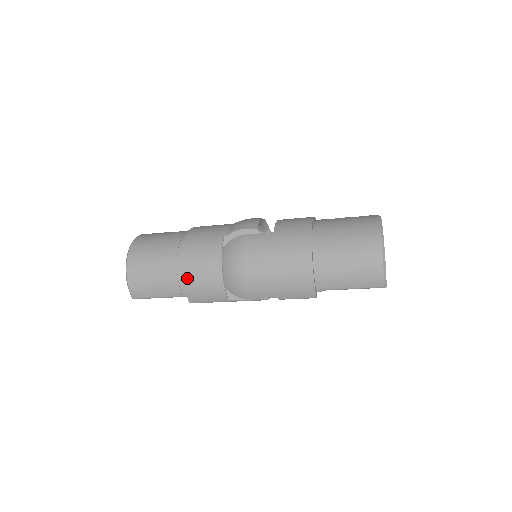
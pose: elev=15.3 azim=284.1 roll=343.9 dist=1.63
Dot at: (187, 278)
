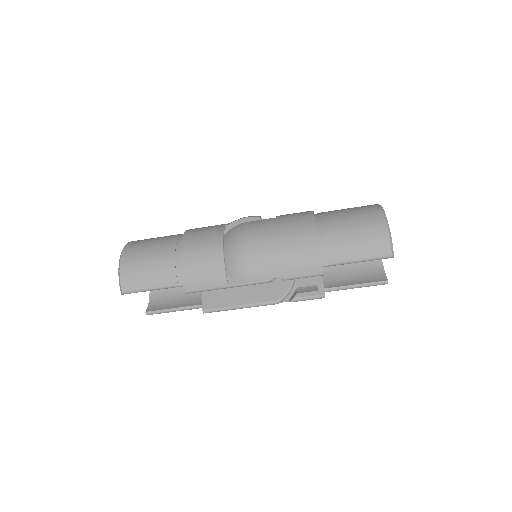
Dot at: (185, 260)
